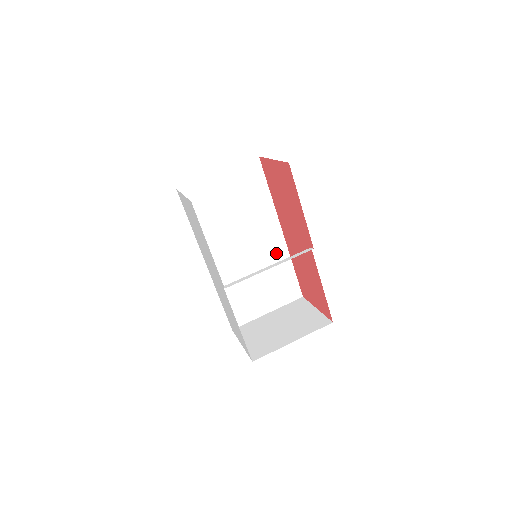
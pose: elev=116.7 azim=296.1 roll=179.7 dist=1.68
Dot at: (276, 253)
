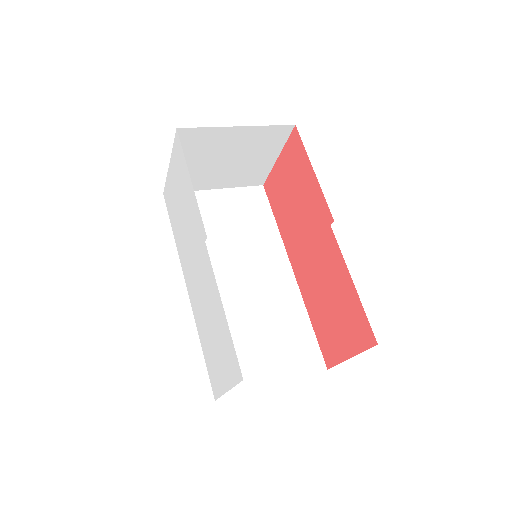
Dot at: (285, 296)
